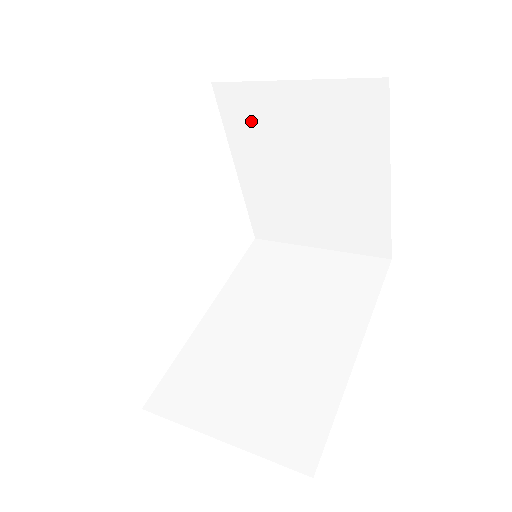
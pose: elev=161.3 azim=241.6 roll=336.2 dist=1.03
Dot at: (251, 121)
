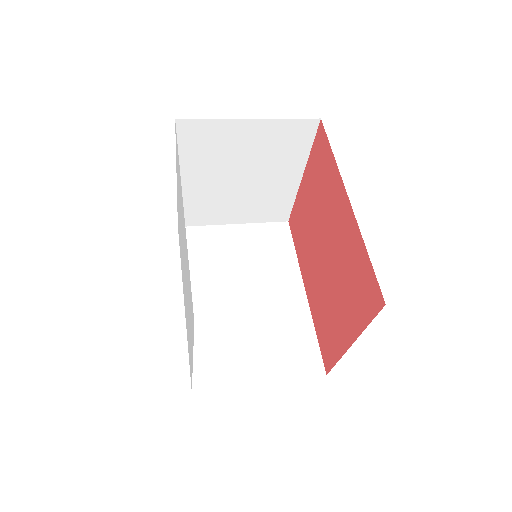
Dot at: (205, 145)
